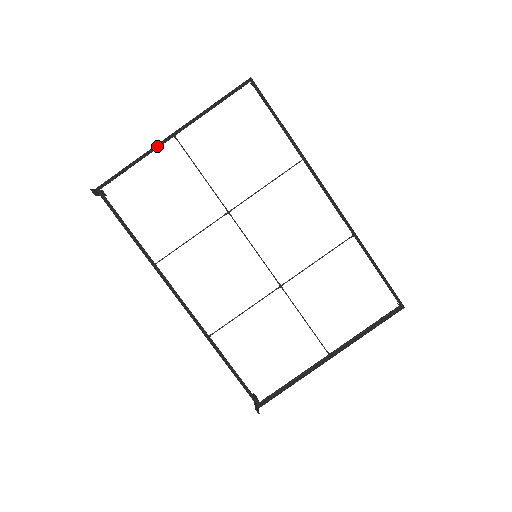
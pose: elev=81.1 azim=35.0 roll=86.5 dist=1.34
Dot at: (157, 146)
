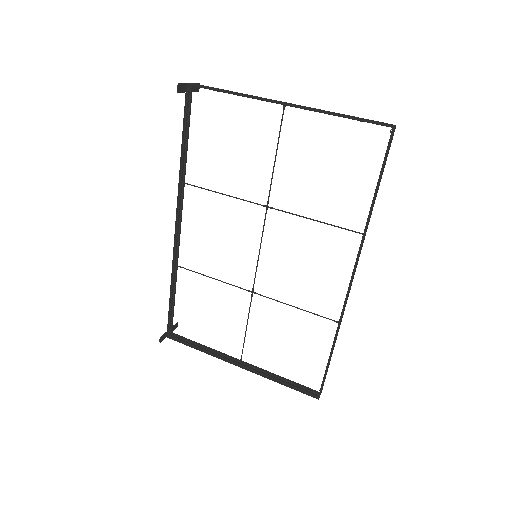
Dot at: (262, 100)
